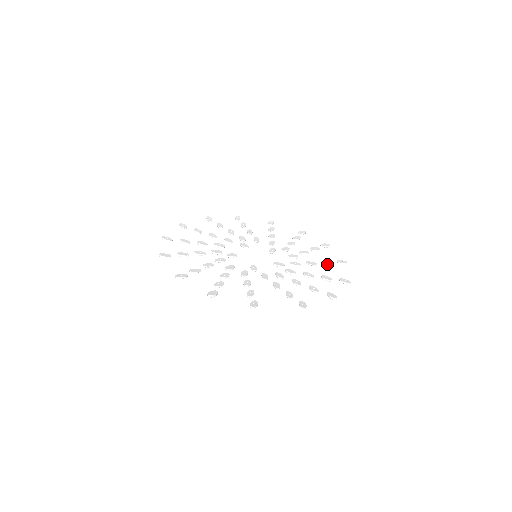
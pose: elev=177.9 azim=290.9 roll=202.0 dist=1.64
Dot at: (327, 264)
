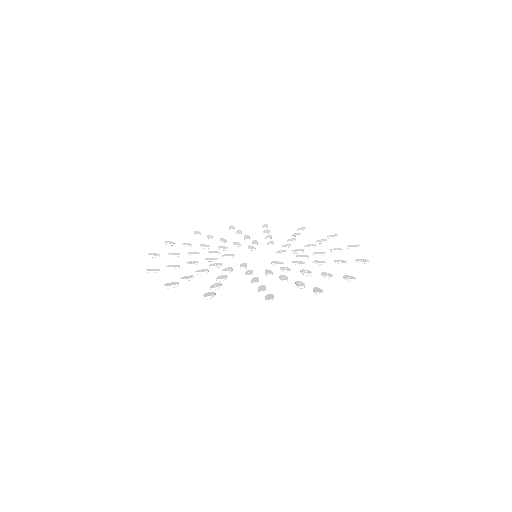
Dot at: (340, 263)
